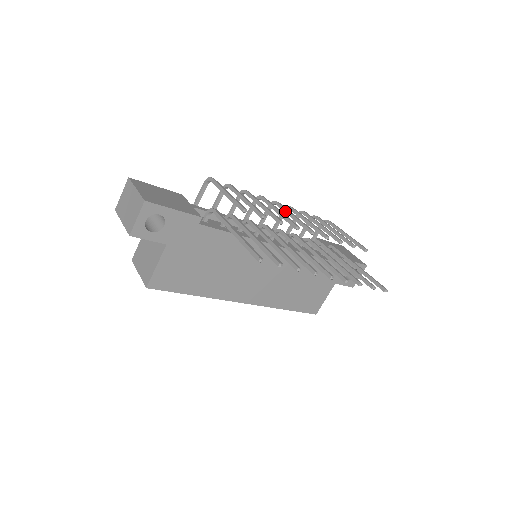
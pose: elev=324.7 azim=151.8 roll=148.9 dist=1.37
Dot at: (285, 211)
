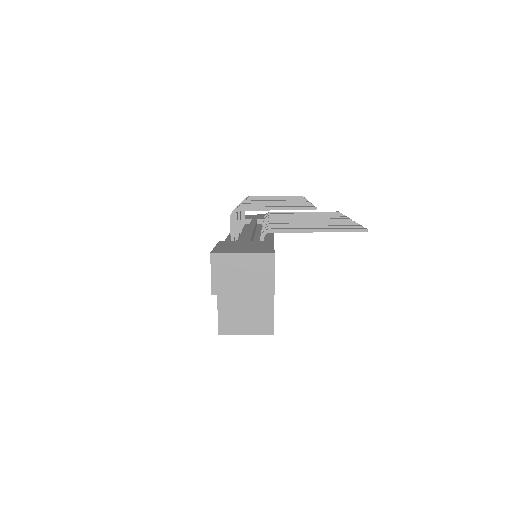
Dot at: occluded
